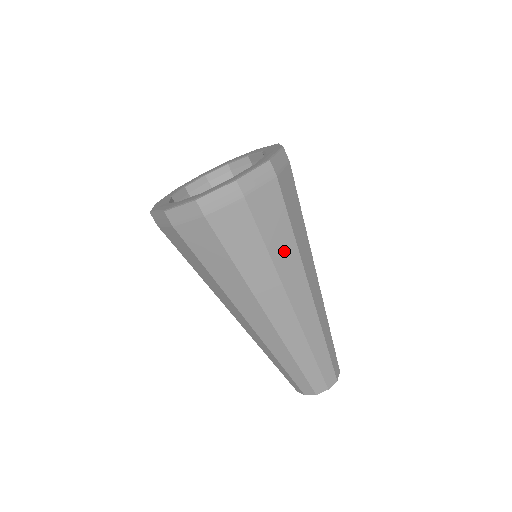
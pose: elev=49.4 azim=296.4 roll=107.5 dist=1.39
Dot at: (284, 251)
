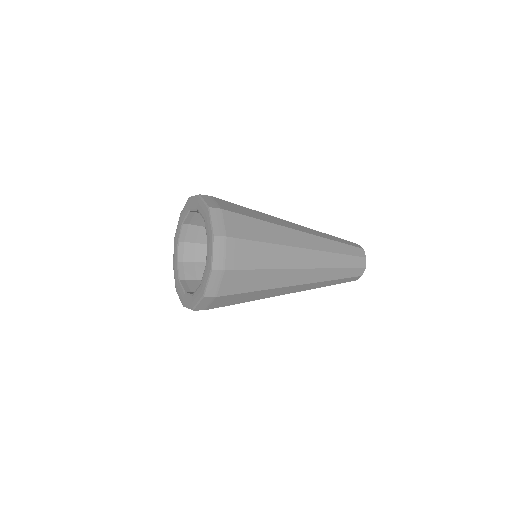
Dot at: (267, 280)
